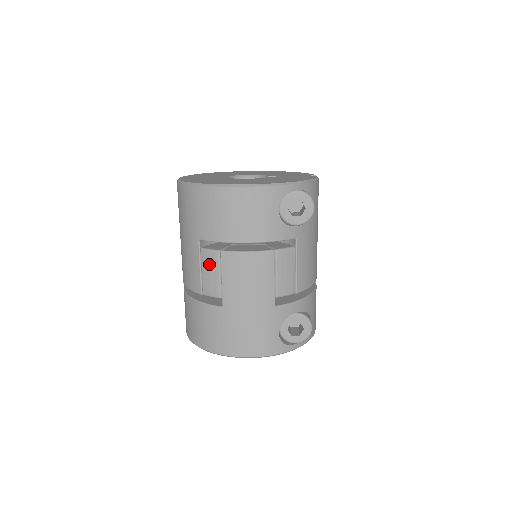
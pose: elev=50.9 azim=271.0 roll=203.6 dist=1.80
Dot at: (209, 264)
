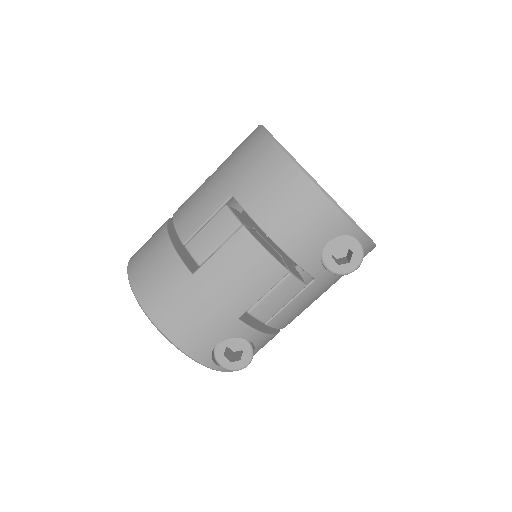
Dot at: (220, 226)
